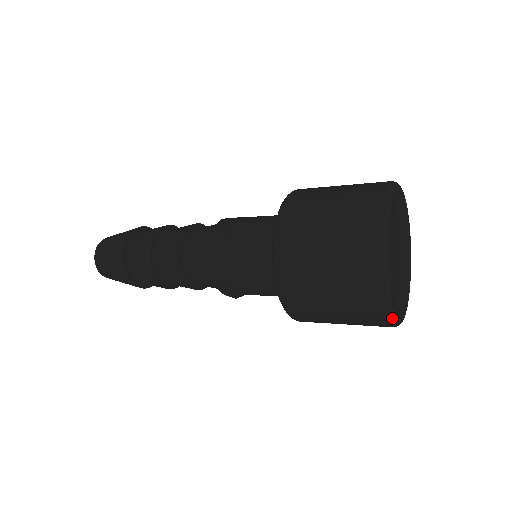
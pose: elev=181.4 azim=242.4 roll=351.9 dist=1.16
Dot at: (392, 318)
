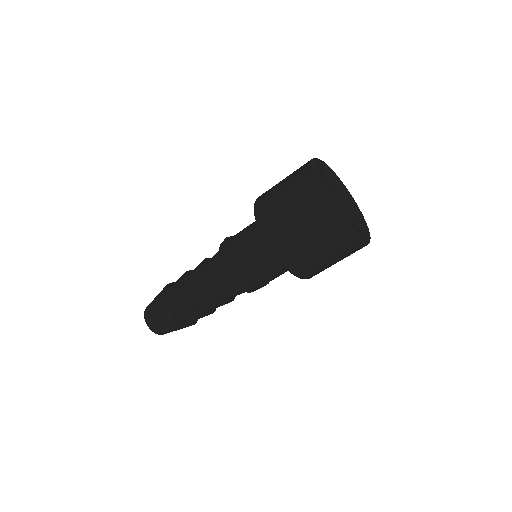
Dot at: (315, 171)
